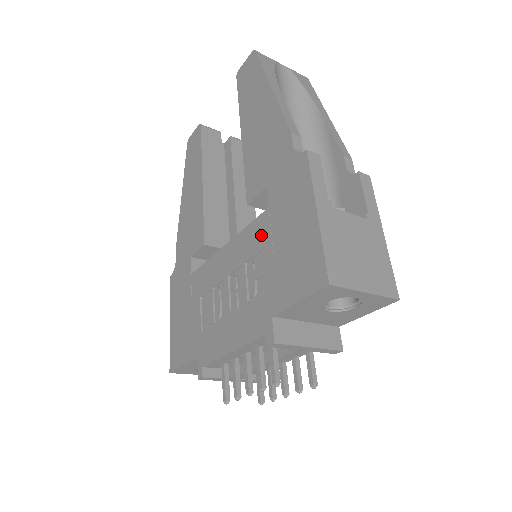
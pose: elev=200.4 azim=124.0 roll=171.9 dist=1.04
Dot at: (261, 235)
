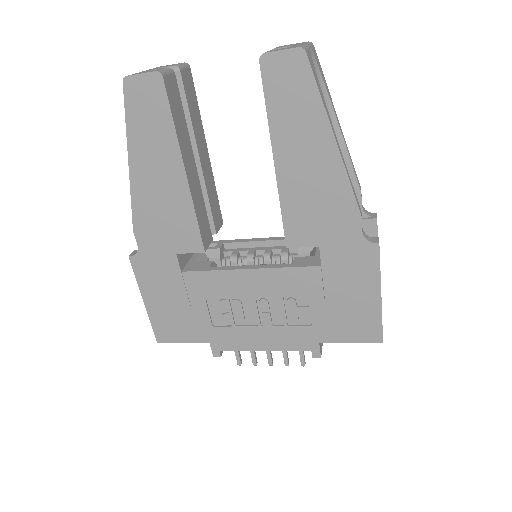
Dot at: (309, 284)
